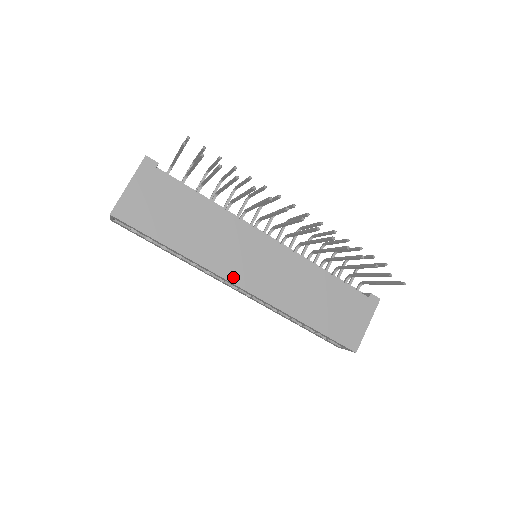
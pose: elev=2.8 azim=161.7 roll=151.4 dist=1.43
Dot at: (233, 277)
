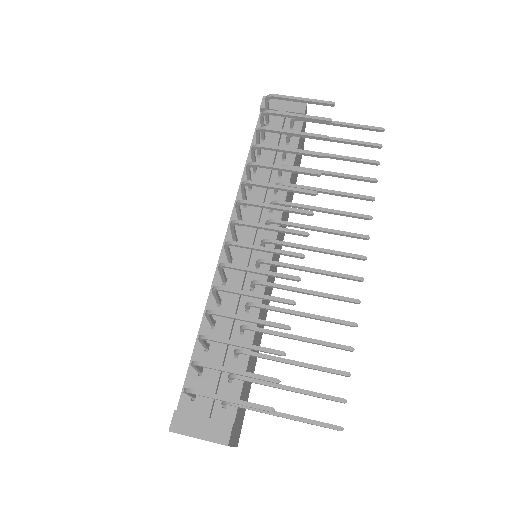
Dot at: occluded
